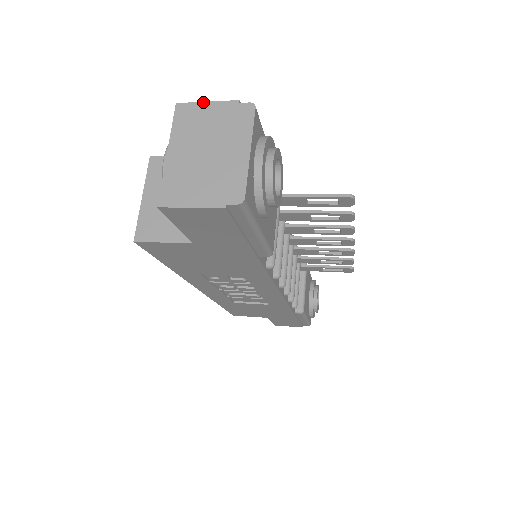
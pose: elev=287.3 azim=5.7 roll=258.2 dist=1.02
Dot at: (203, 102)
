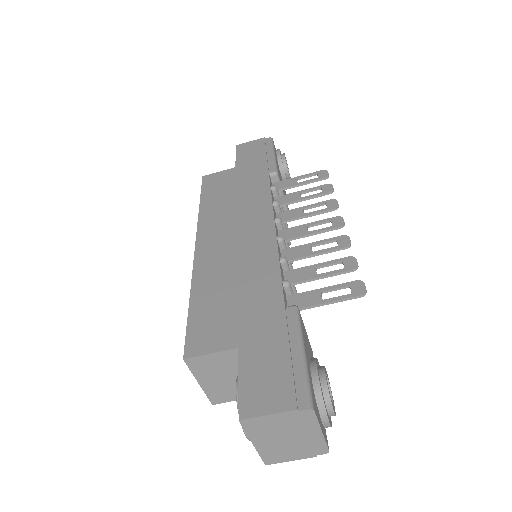
Dot at: (264, 416)
